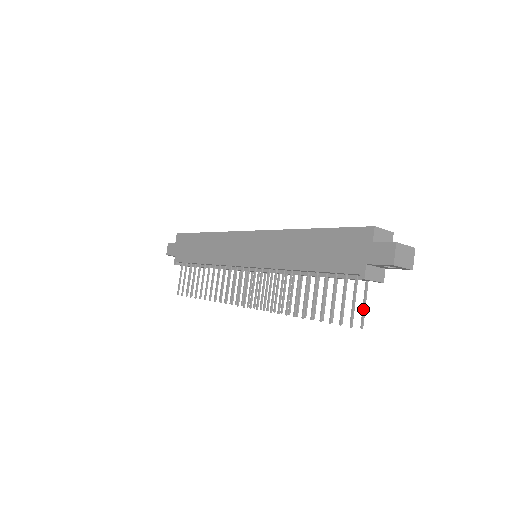
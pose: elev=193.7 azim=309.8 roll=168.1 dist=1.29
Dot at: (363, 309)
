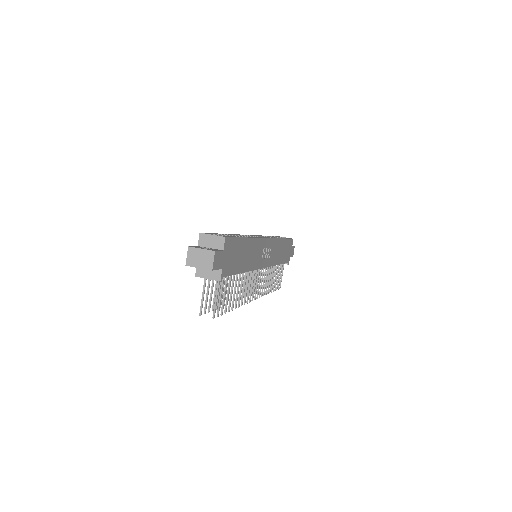
Dot at: (215, 303)
